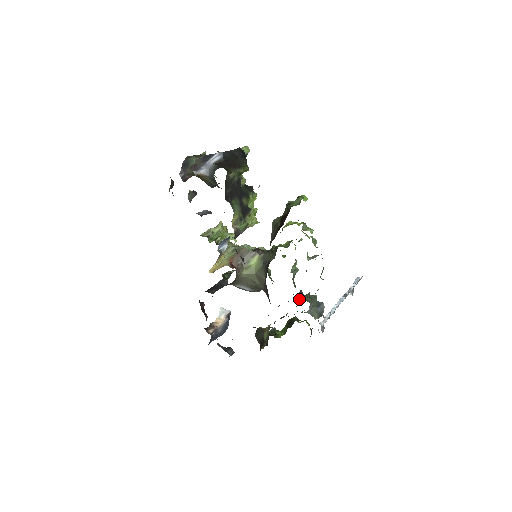
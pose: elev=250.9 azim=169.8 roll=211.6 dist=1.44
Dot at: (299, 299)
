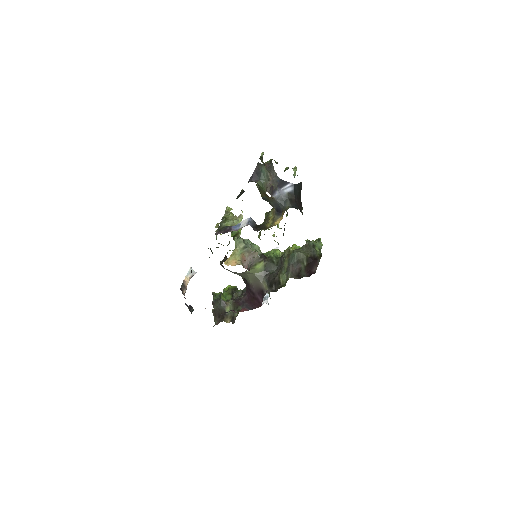
Dot at: occluded
